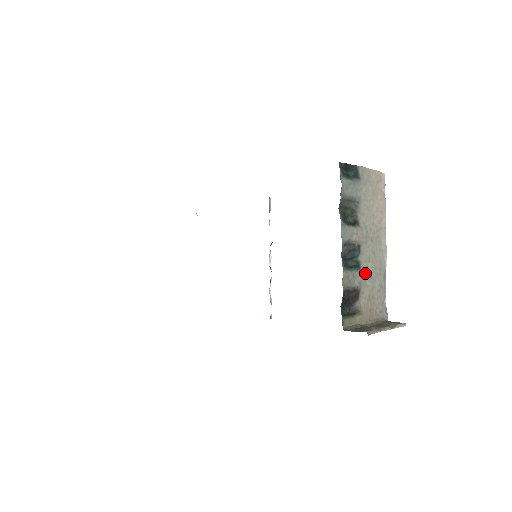
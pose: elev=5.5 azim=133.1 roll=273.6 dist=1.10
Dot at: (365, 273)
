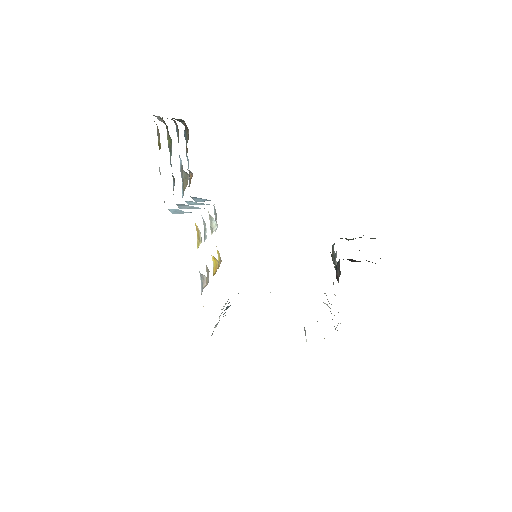
Dot at: occluded
